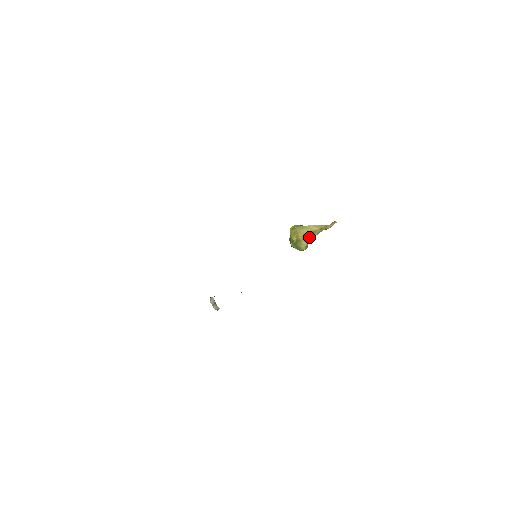
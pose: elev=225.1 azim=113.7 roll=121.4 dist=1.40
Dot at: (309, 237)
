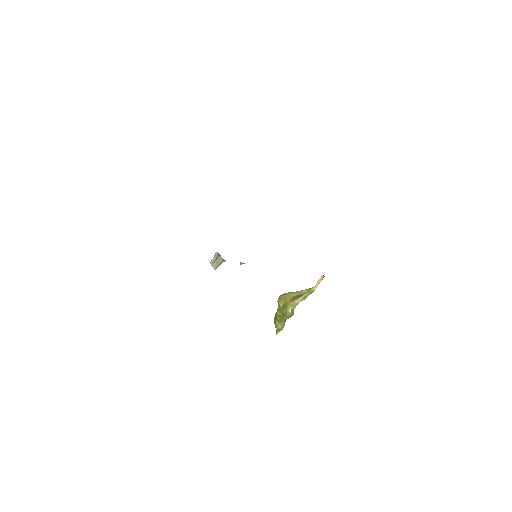
Dot at: (296, 299)
